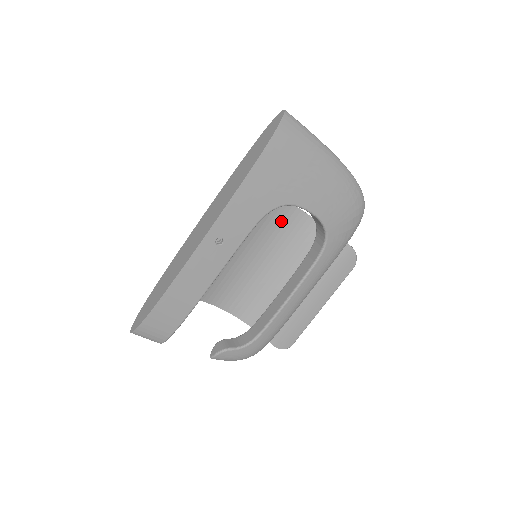
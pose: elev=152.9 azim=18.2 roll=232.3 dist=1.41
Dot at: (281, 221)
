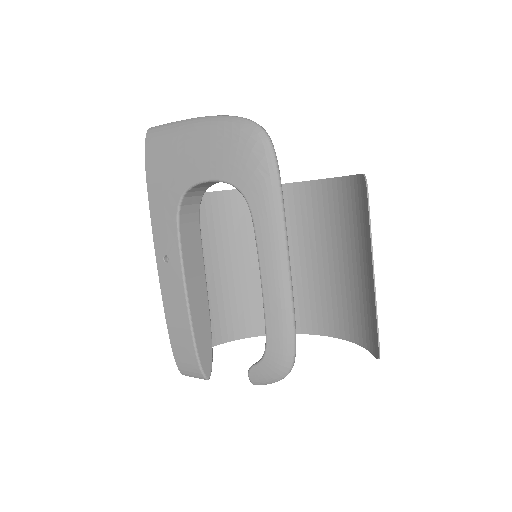
Dot at: (306, 206)
